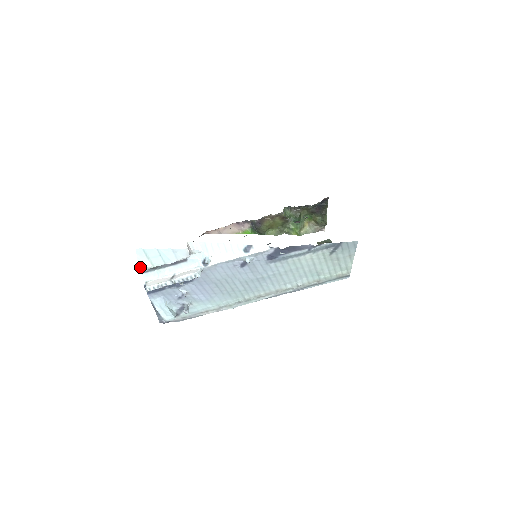
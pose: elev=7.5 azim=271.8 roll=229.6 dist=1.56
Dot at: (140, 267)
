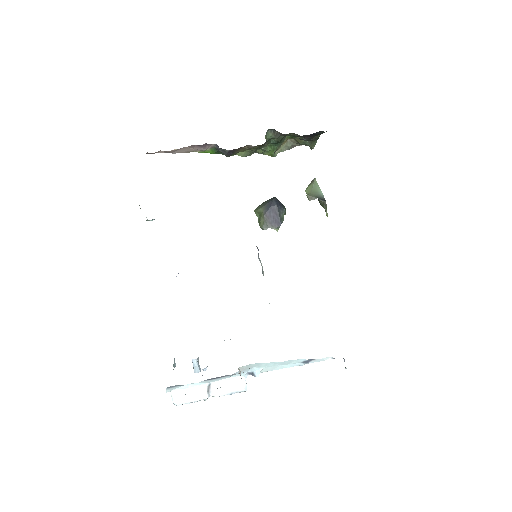
Dot at: occluded
